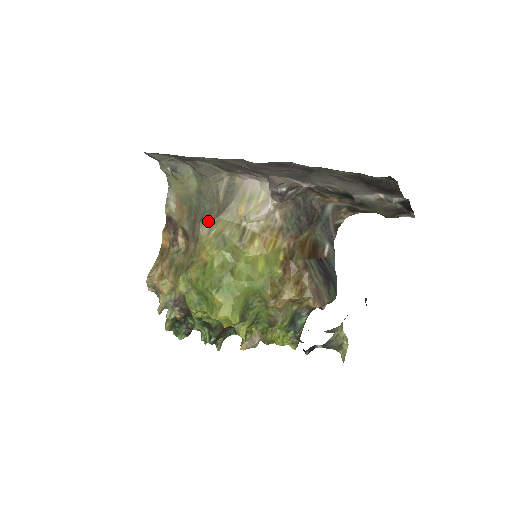
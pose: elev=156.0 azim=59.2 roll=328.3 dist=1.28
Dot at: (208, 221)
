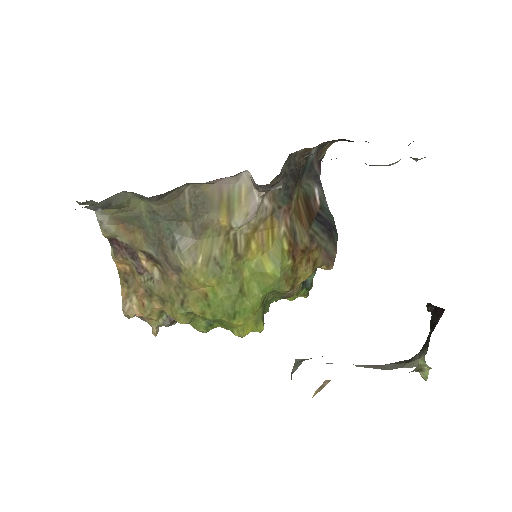
Dot at: (187, 249)
